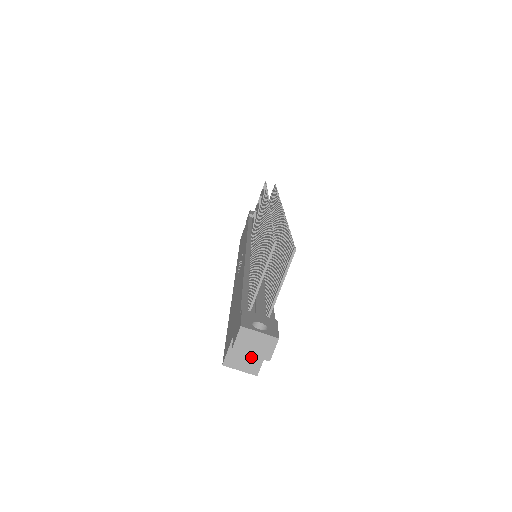
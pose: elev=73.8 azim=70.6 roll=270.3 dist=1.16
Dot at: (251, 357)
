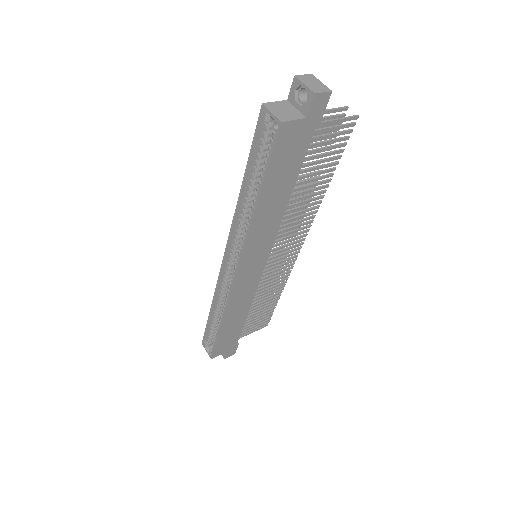
Dot at: (288, 113)
